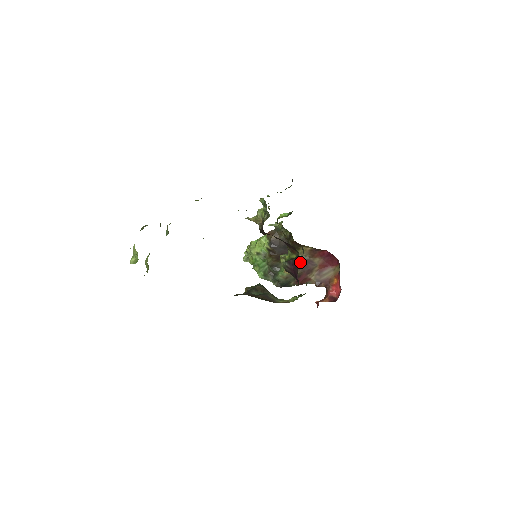
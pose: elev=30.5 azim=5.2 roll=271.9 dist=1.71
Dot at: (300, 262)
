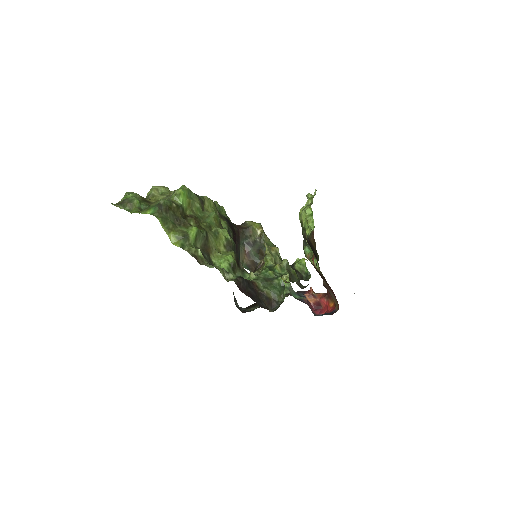
Dot at: (318, 271)
